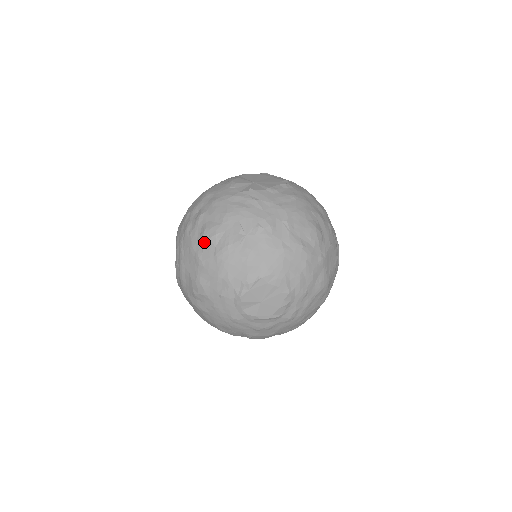
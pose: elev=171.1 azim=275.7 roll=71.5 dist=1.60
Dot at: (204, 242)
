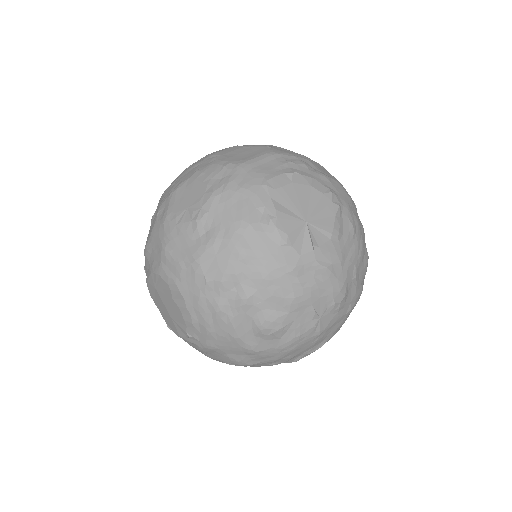
Dot at: (262, 336)
